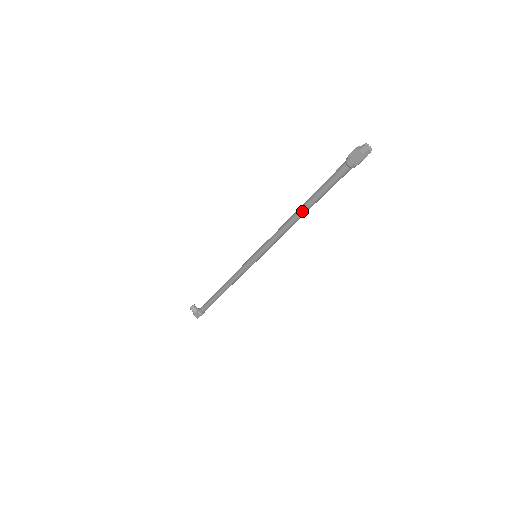
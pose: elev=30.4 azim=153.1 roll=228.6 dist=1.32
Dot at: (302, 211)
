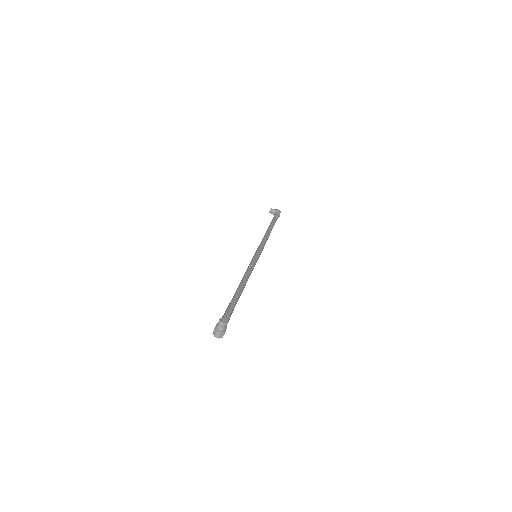
Dot at: occluded
